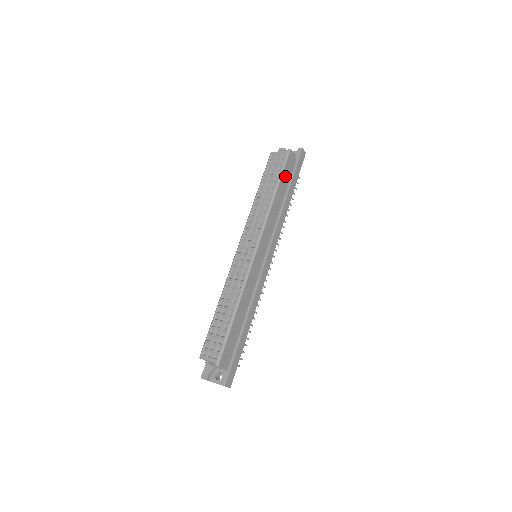
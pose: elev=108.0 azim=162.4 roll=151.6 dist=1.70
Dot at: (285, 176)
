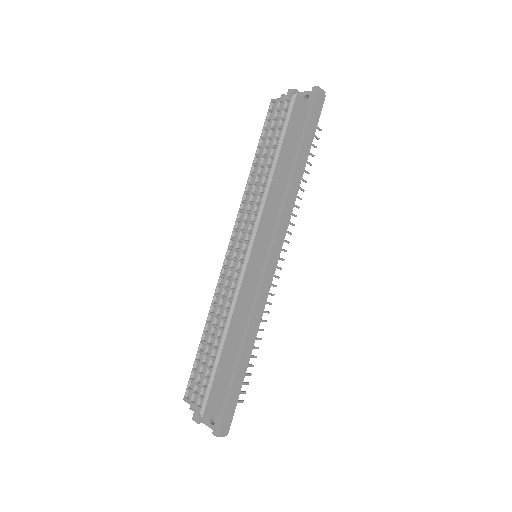
Dot at: (290, 136)
